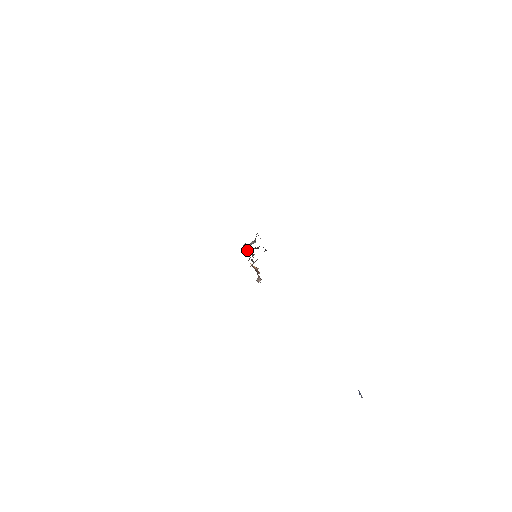
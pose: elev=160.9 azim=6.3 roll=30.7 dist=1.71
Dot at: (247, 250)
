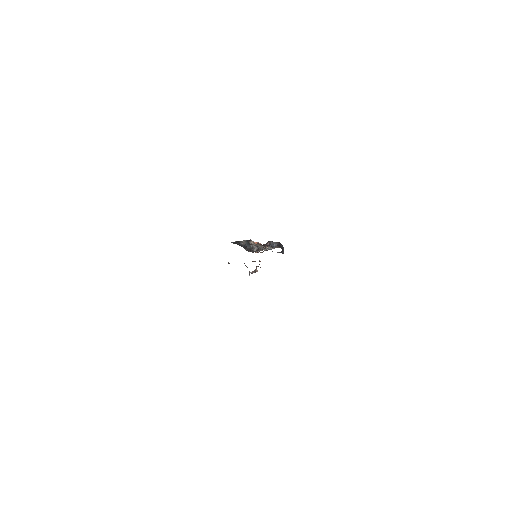
Dot at: occluded
